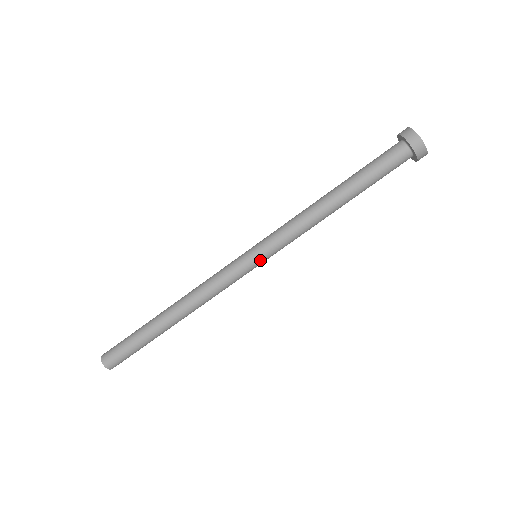
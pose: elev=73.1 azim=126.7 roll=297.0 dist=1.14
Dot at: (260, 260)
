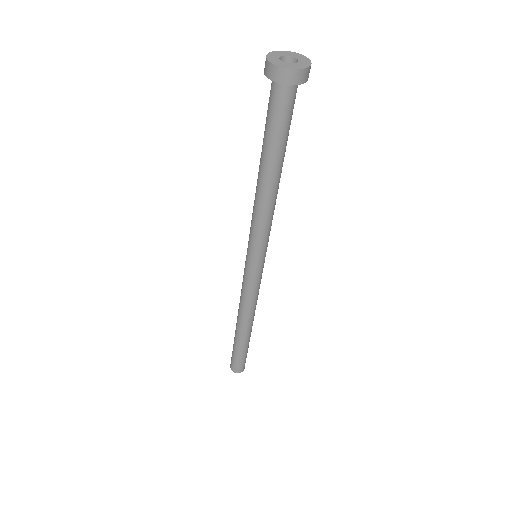
Dot at: (262, 260)
